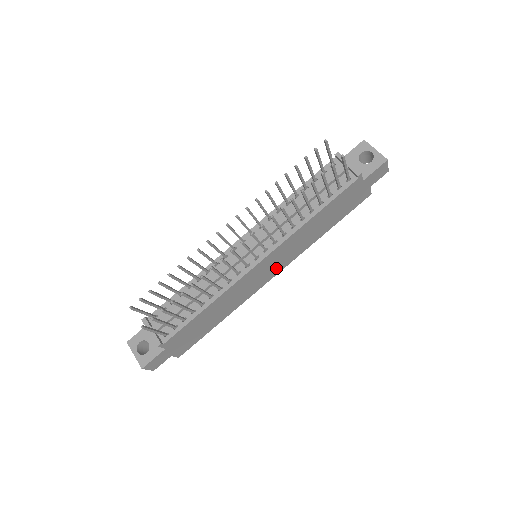
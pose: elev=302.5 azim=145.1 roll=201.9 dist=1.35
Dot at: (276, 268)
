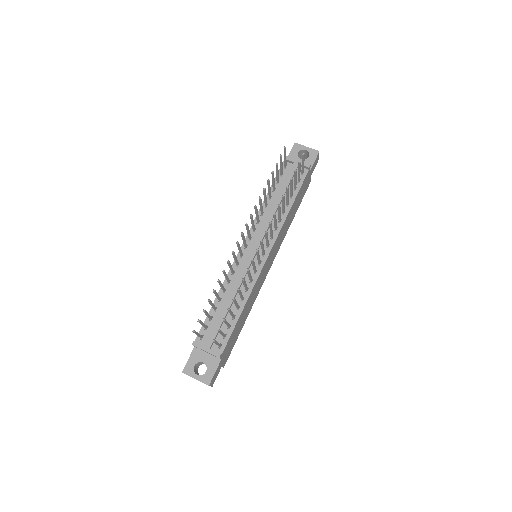
Dot at: (271, 260)
